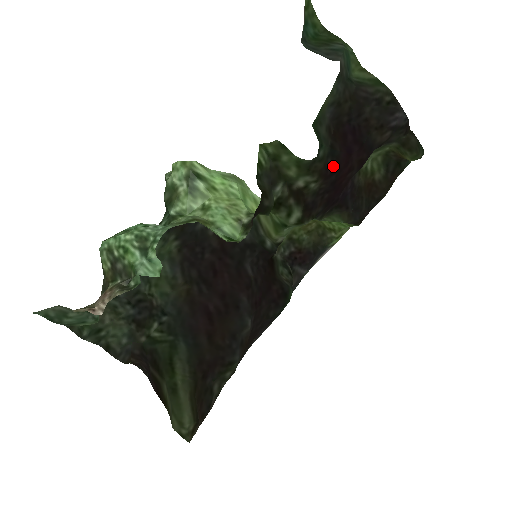
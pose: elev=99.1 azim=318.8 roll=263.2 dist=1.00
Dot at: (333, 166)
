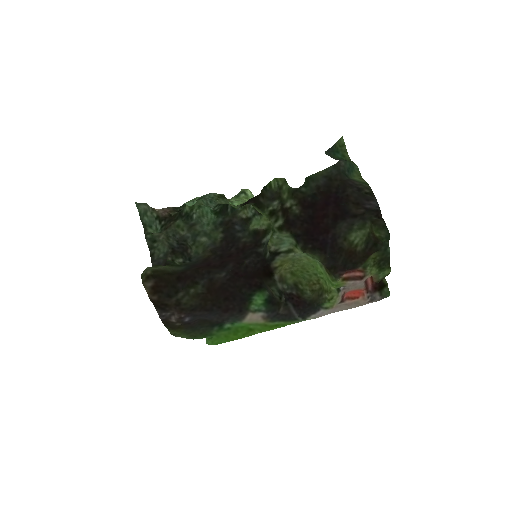
Dot at: (311, 203)
